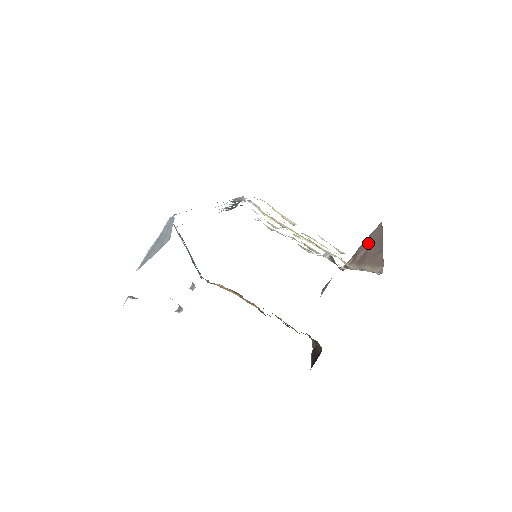
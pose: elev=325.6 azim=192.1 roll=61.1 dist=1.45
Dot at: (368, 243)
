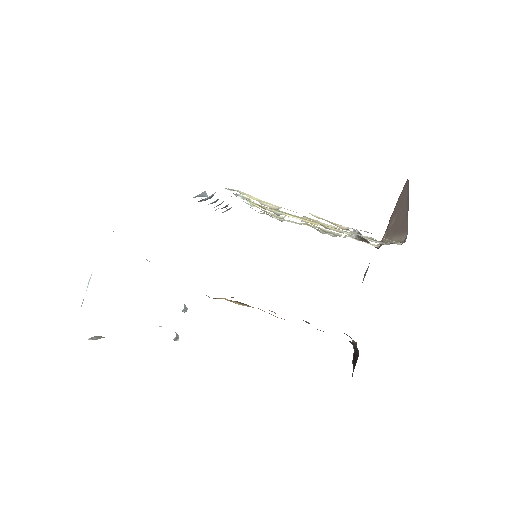
Dot at: (397, 208)
